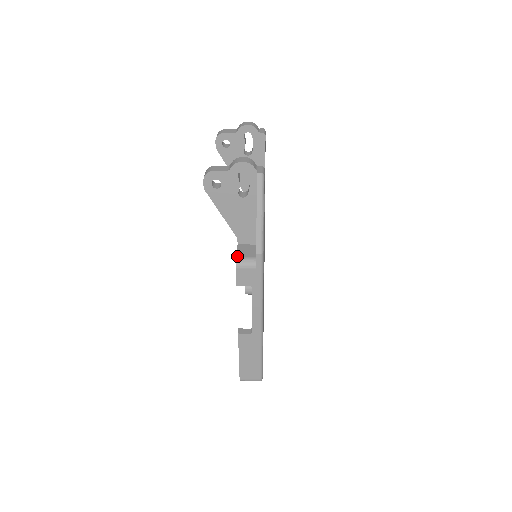
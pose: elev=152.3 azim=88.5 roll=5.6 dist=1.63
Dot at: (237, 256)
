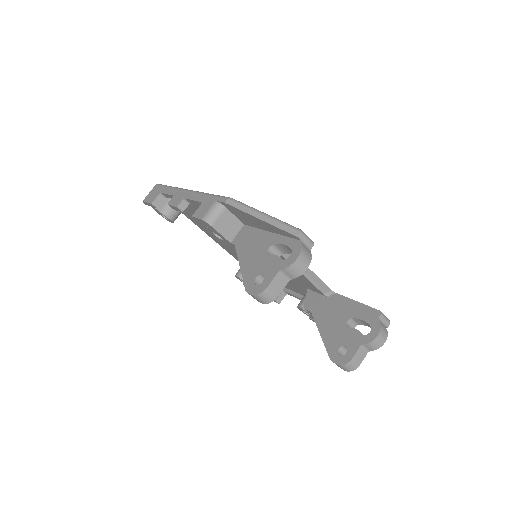
Dot at: occluded
